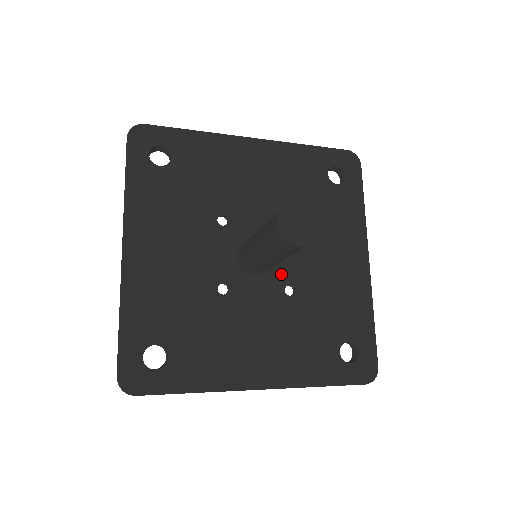
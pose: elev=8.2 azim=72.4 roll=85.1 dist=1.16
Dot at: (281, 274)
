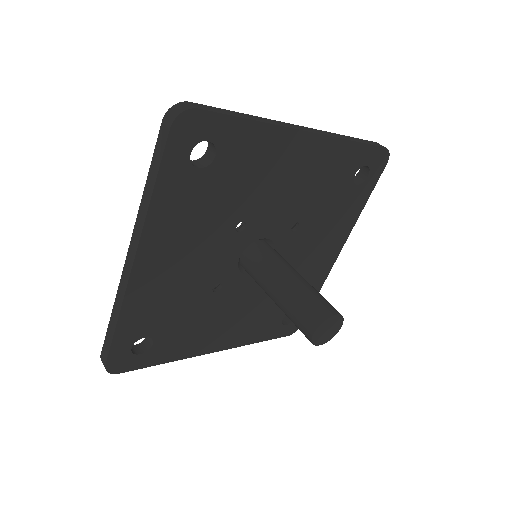
Dot at: occluded
